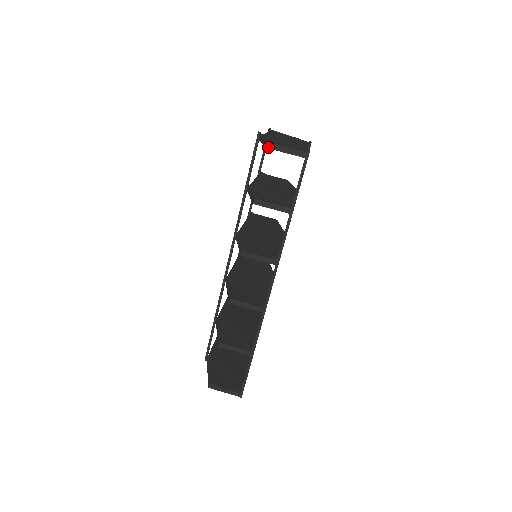
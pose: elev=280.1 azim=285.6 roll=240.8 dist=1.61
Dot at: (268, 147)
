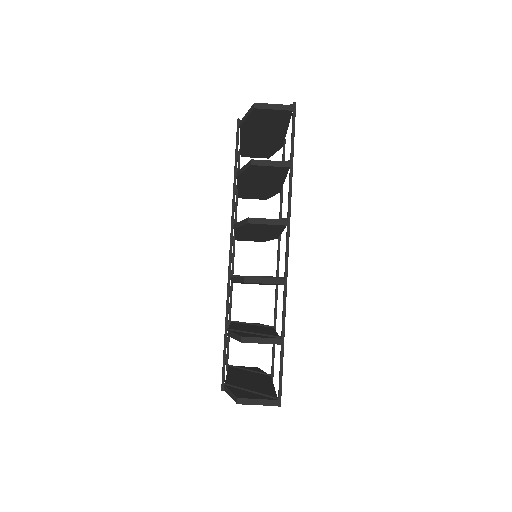
Dot at: (255, 107)
